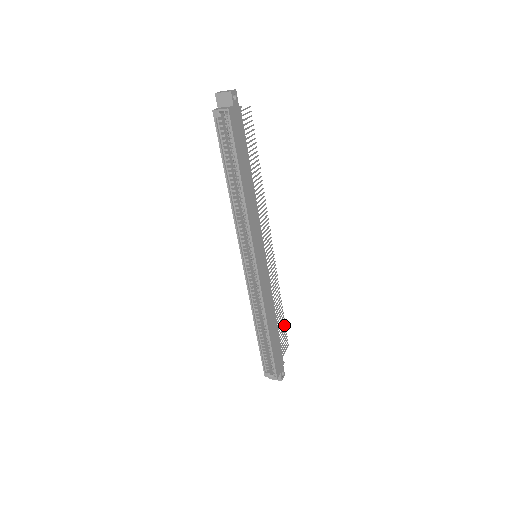
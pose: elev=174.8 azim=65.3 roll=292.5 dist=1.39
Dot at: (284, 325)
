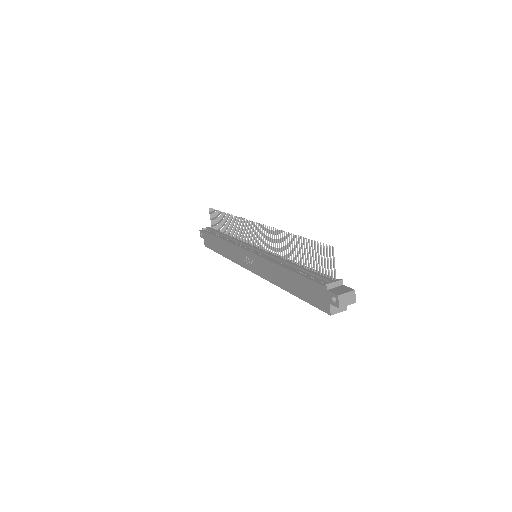
Dot at: (217, 212)
